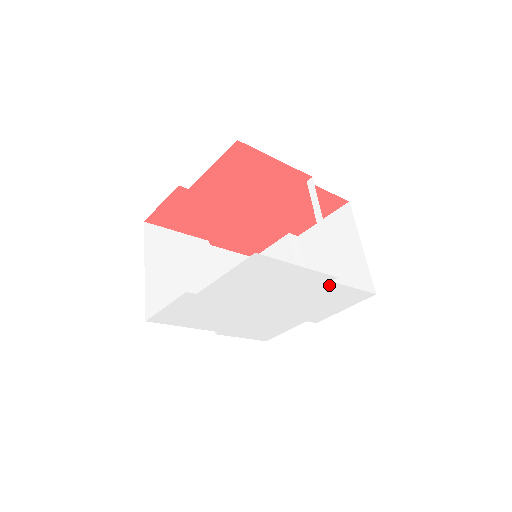
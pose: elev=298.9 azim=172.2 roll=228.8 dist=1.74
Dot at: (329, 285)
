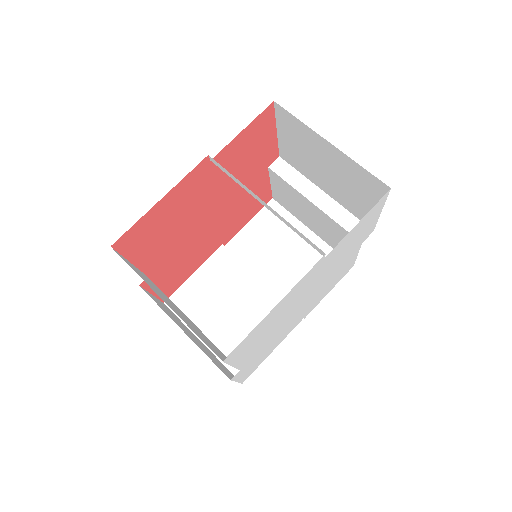
Dot at: (329, 255)
